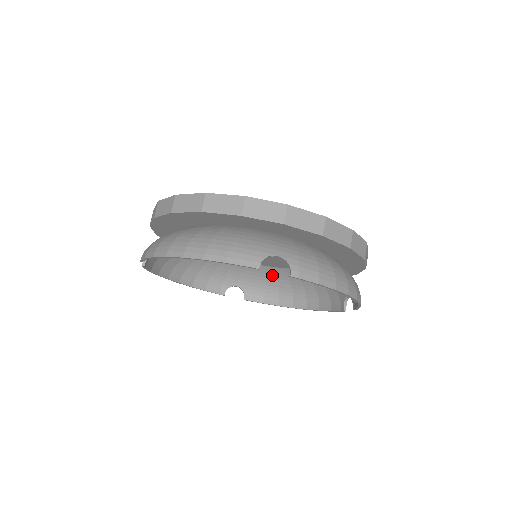
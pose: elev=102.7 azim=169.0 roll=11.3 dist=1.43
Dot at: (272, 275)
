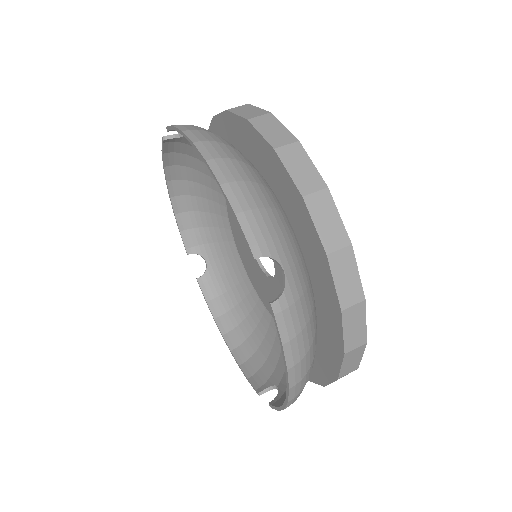
Dot at: (243, 290)
